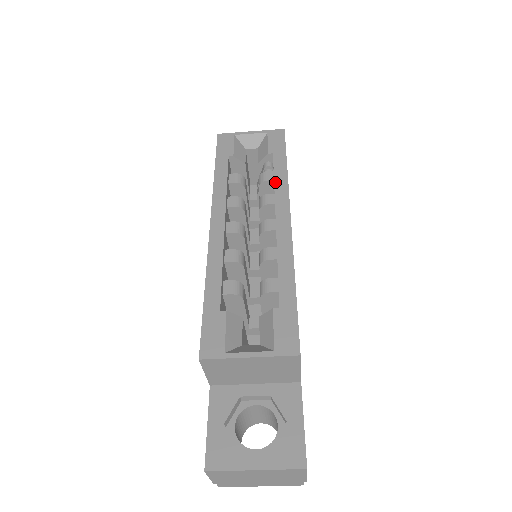
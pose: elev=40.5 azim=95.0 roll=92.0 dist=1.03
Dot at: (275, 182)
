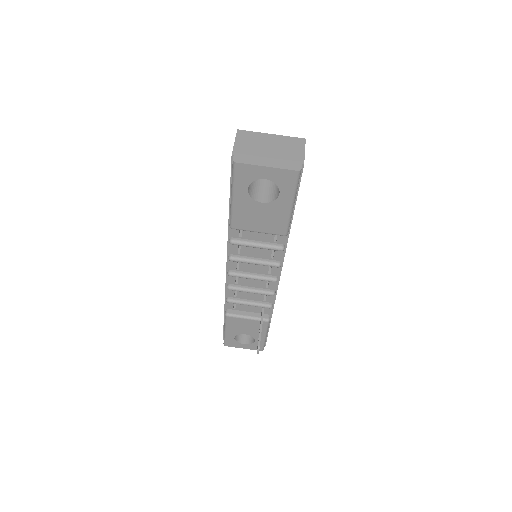
Dot at: occluded
